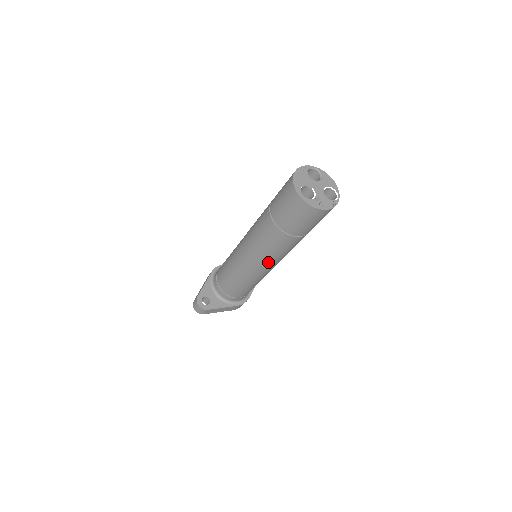
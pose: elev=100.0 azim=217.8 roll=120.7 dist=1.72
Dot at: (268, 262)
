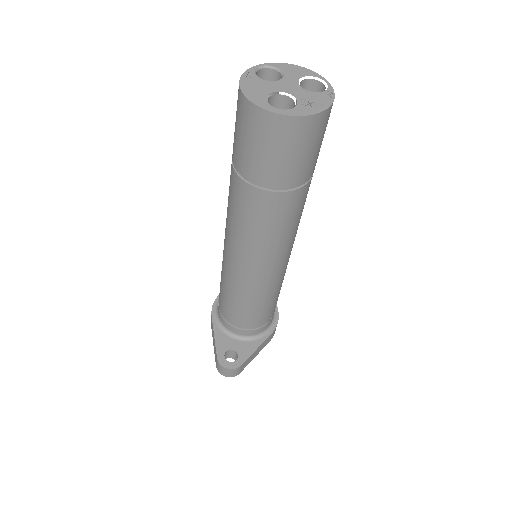
Dot at: (281, 251)
